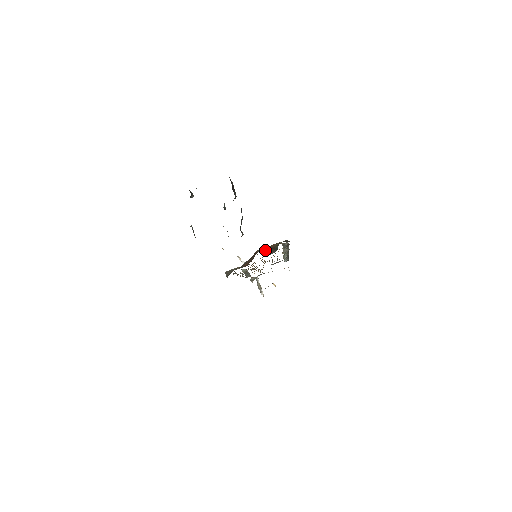
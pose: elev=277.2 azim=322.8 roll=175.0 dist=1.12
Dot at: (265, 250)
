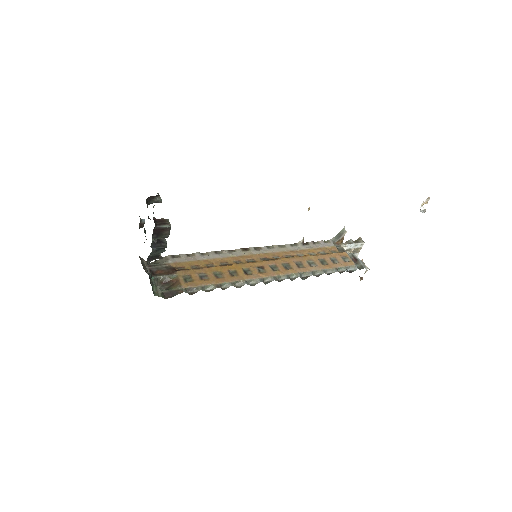
Dot at: (170, 280)
